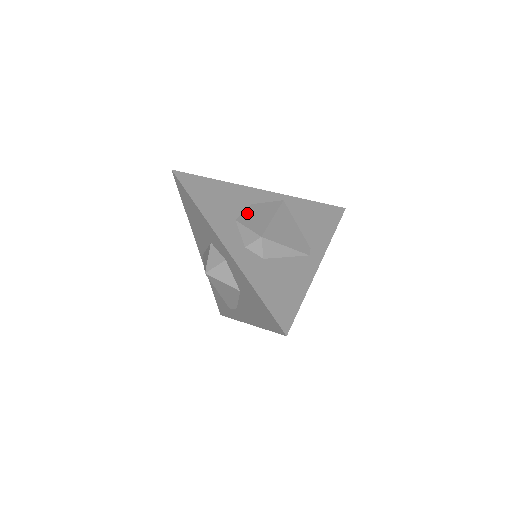
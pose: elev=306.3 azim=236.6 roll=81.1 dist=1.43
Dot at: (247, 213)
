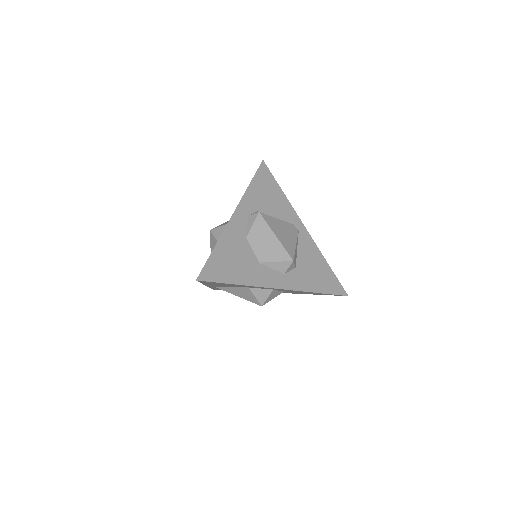
Dot at: (257, 249)
